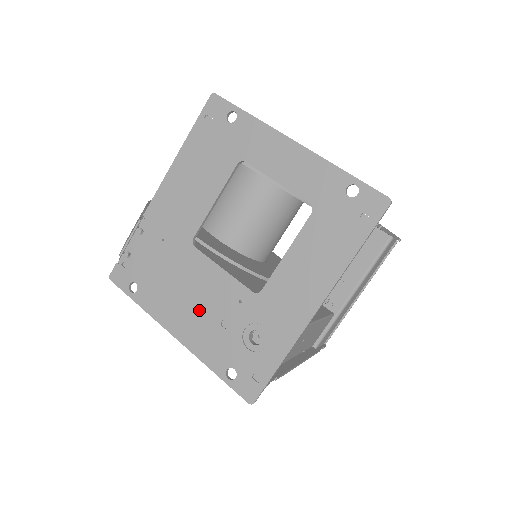
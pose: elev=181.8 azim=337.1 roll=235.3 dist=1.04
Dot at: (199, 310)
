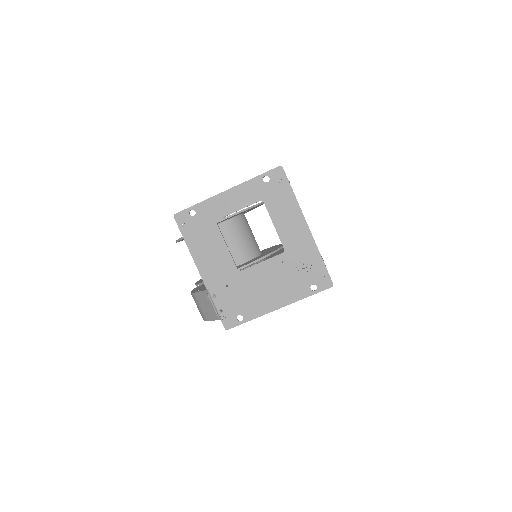
Dot at: (274, 287)
